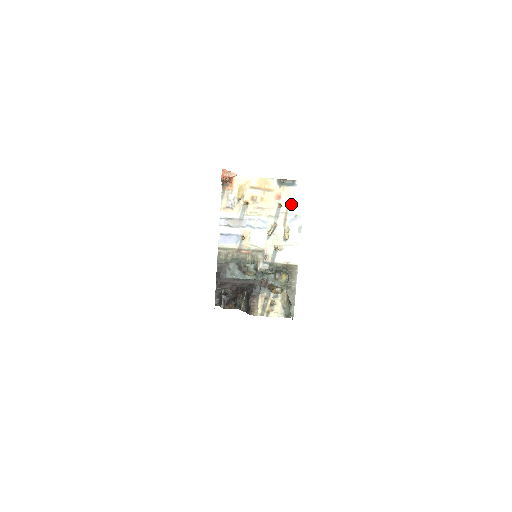
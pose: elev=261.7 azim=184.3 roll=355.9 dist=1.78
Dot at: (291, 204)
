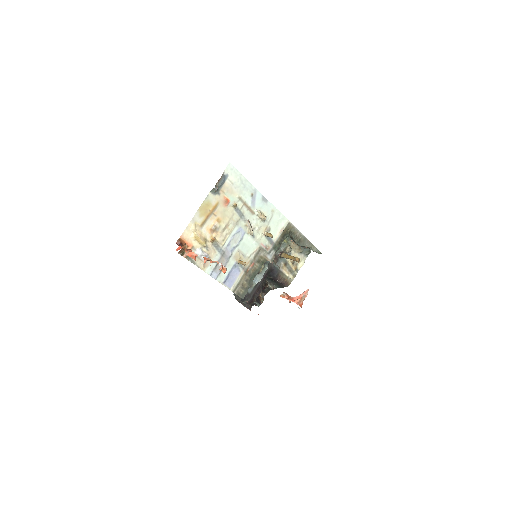
Dot at: (240, 193)
